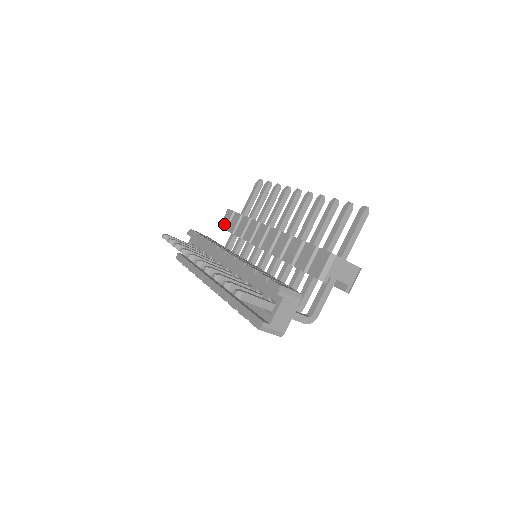
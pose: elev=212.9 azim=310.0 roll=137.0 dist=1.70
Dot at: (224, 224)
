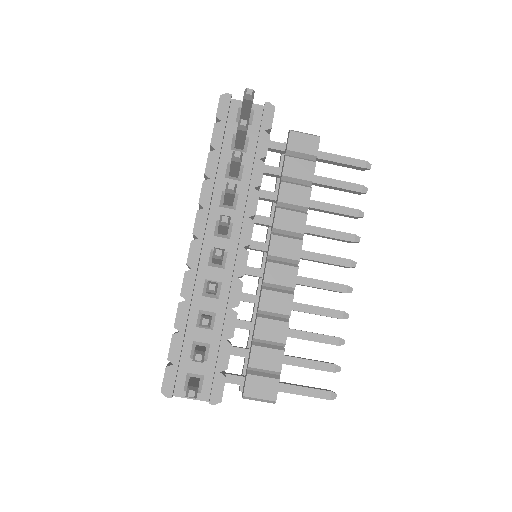
Dot at: (295, 143)
